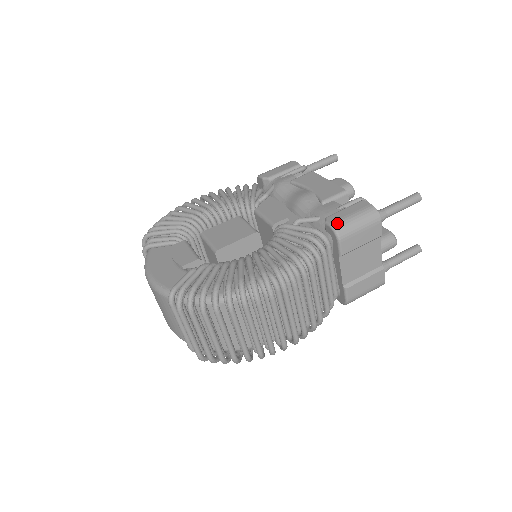
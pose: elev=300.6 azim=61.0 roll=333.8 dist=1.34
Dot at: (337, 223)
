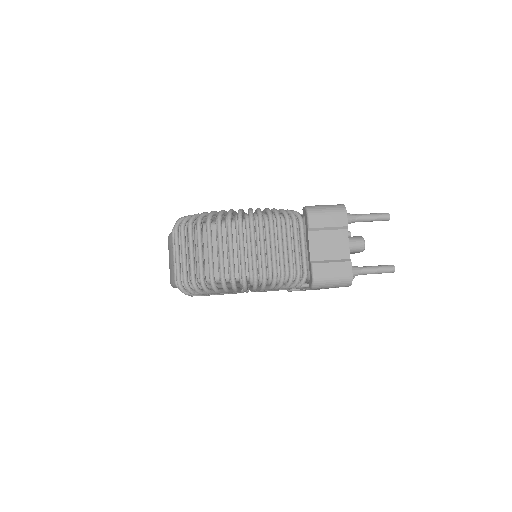
Dot at: (310, 206)
